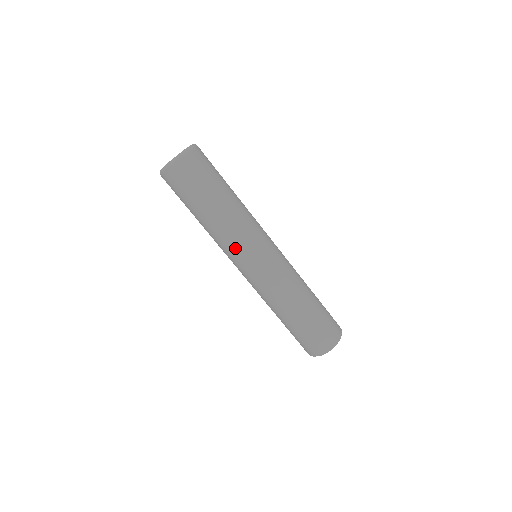
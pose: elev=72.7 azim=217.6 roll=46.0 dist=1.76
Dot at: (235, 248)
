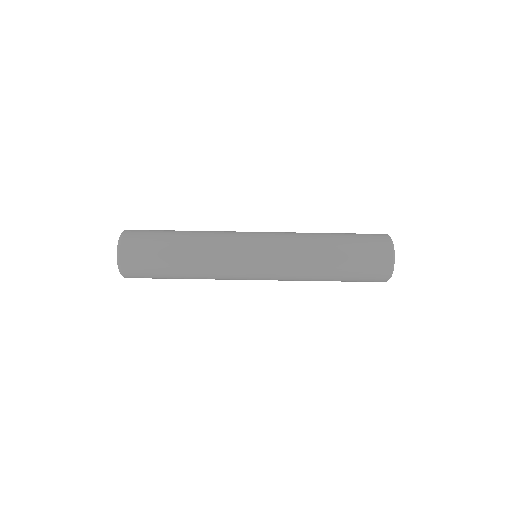
Dot at: (229, 274)
